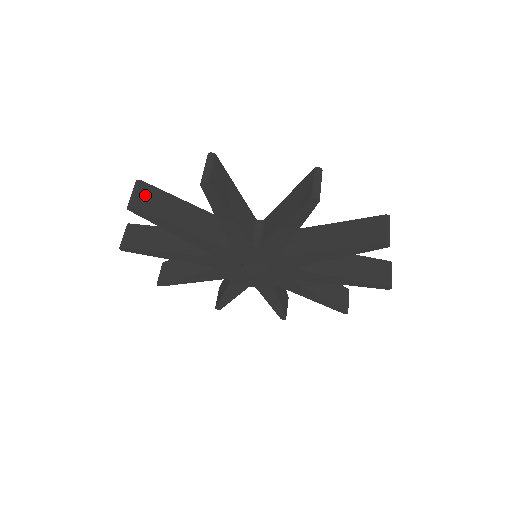
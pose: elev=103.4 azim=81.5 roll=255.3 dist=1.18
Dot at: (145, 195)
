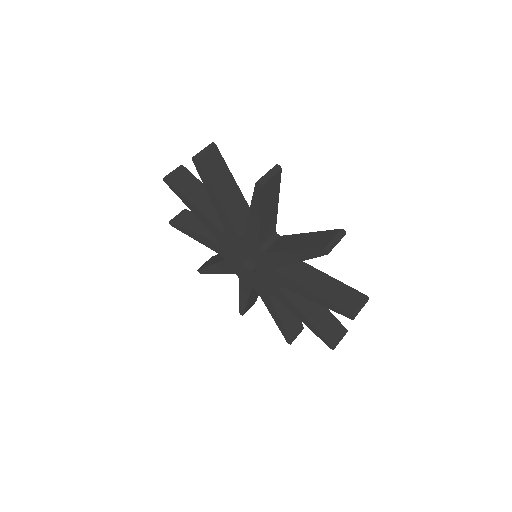
Dot at: (180, 175)
